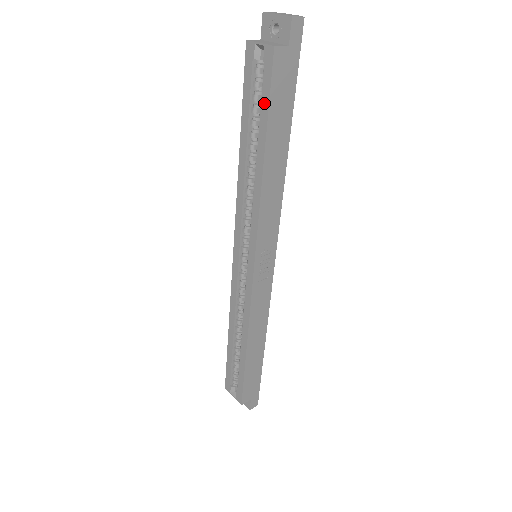
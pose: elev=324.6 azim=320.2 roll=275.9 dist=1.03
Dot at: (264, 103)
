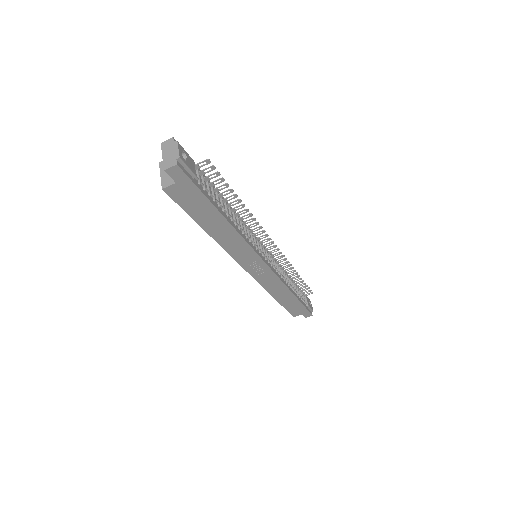
Dot at: occluded
